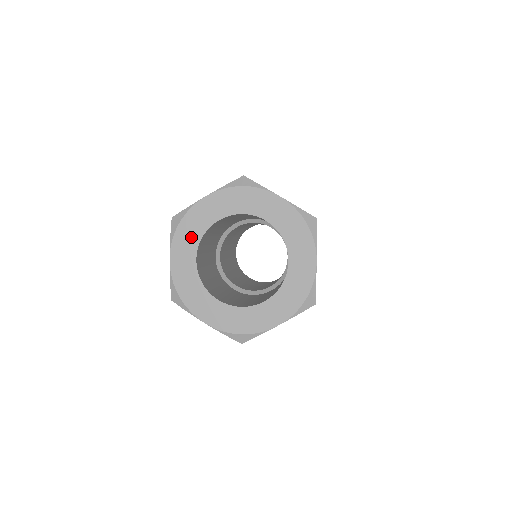
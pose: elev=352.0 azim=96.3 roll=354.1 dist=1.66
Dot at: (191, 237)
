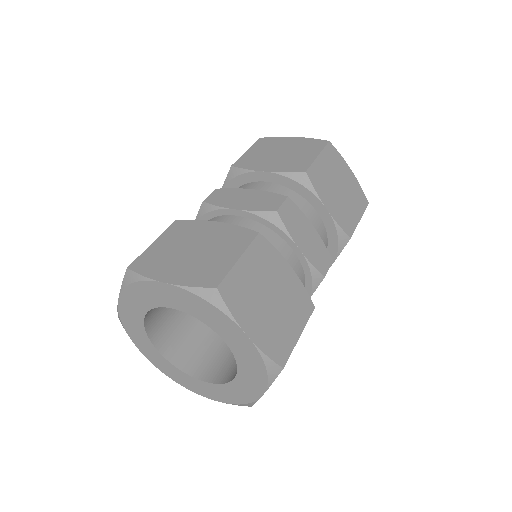
Dot at: (140, 337)
